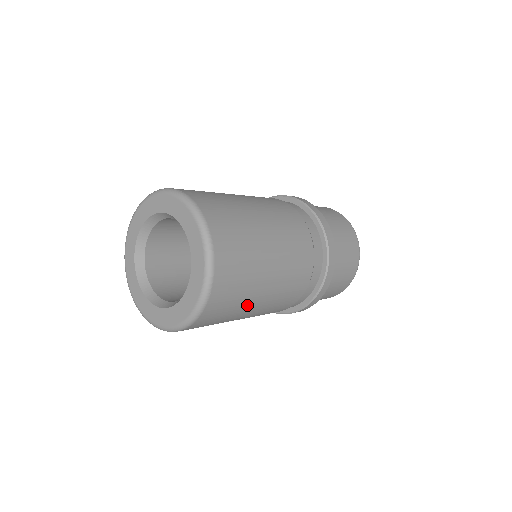
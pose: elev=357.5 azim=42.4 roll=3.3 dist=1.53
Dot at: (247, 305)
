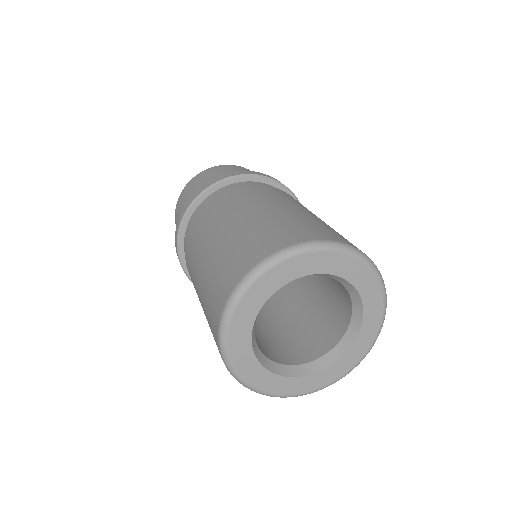
Dot at: occluded
